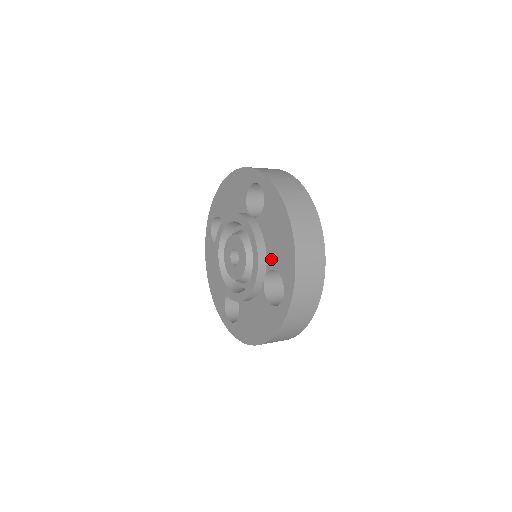
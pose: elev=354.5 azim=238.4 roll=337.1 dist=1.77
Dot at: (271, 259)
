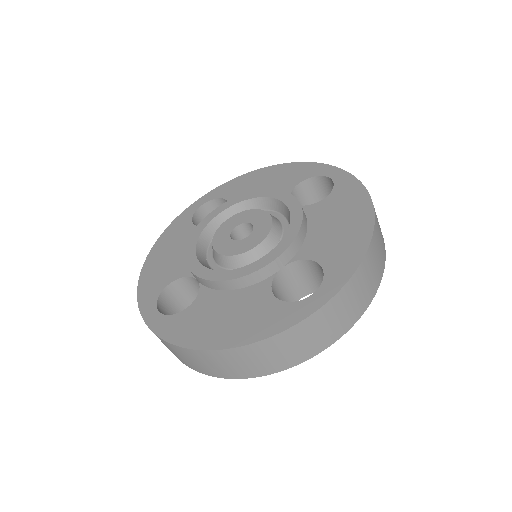
Dot at: (311, 248)
